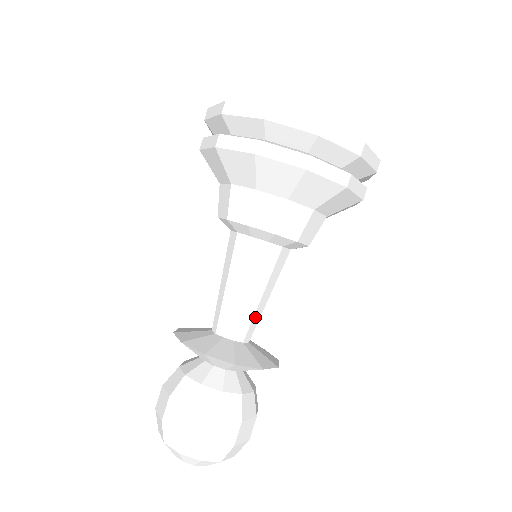
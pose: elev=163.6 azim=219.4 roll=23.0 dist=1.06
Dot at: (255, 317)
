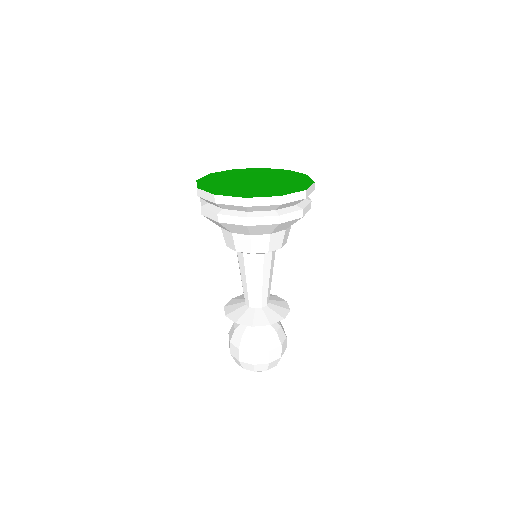
Dot at: (270, 287)
